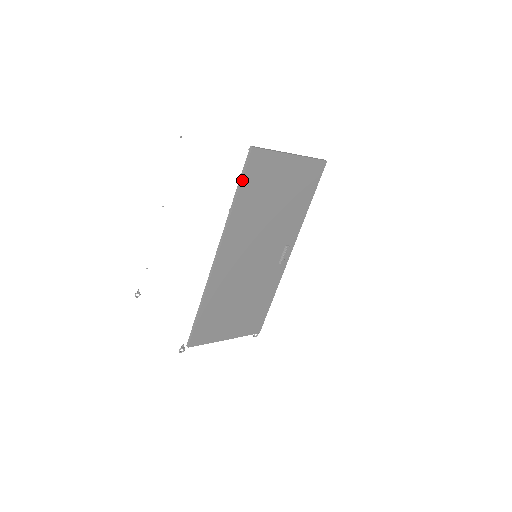
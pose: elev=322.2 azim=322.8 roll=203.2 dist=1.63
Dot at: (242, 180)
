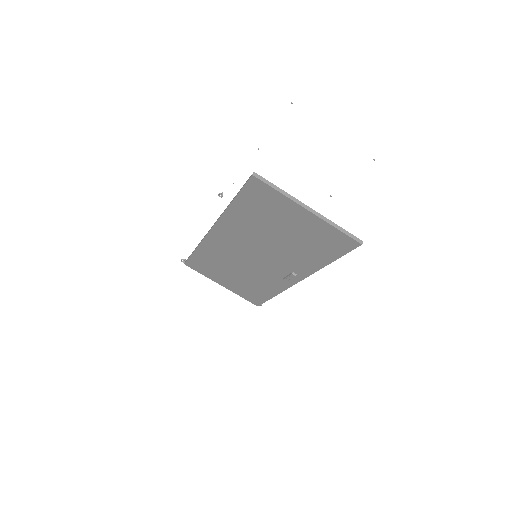
Dot at: (239, 193)
